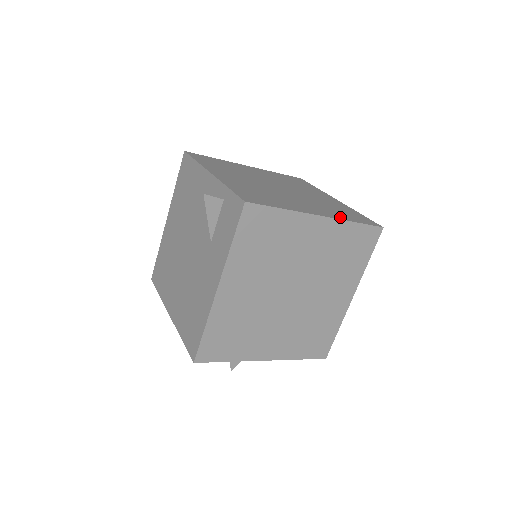
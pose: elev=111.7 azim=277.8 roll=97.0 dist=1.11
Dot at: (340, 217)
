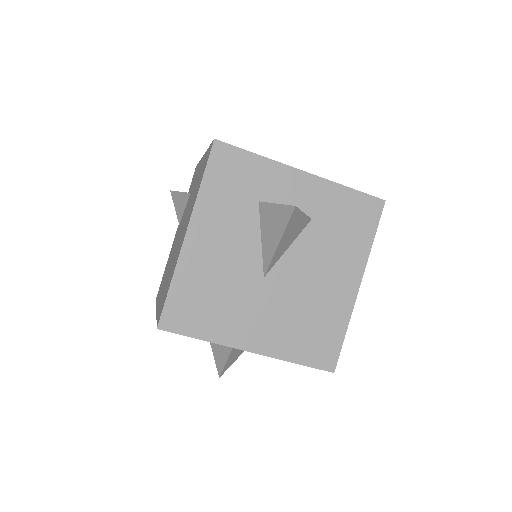
Dot at: occluded
